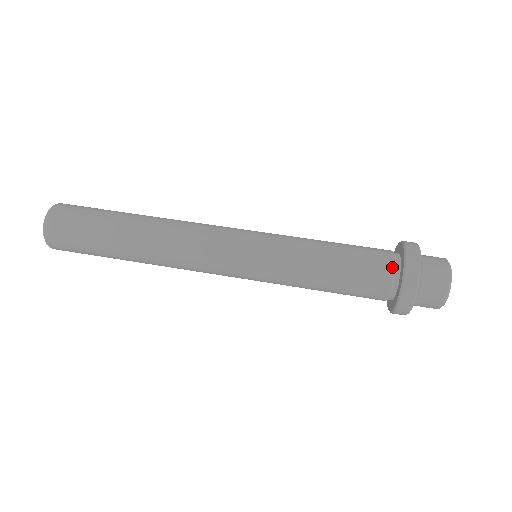
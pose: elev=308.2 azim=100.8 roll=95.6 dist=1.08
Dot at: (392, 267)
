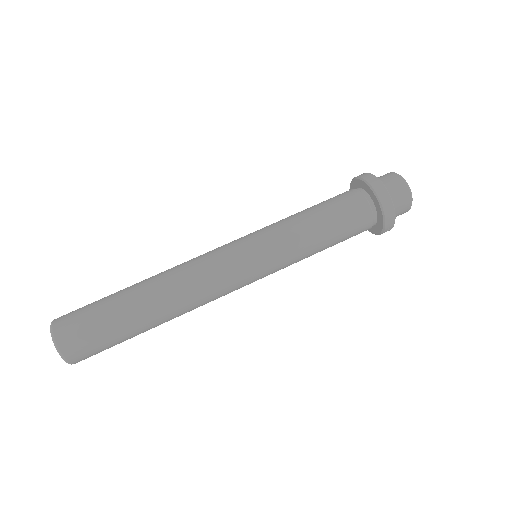
Dot at: (367, 203)
